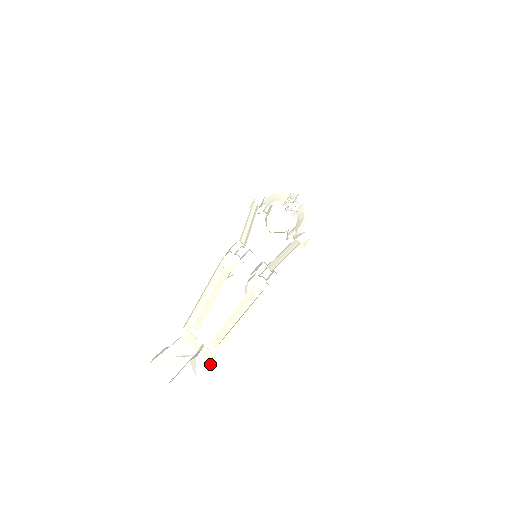
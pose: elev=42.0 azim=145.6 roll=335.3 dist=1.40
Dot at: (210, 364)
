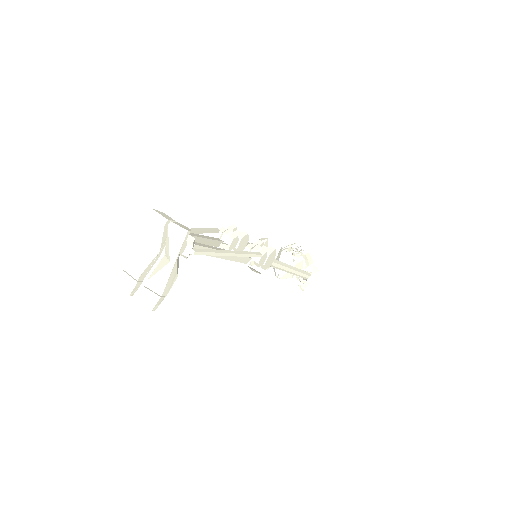
Dot at: (182, 229)
